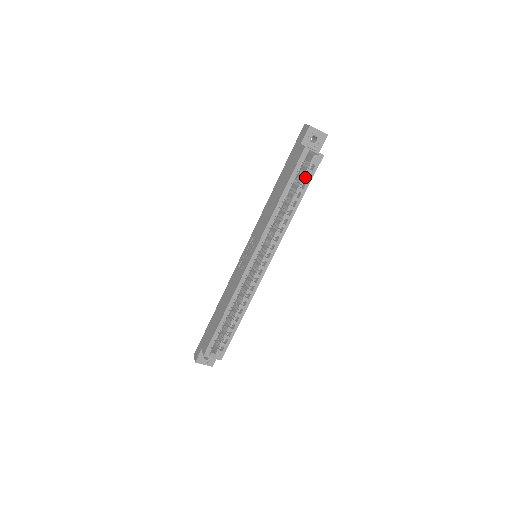
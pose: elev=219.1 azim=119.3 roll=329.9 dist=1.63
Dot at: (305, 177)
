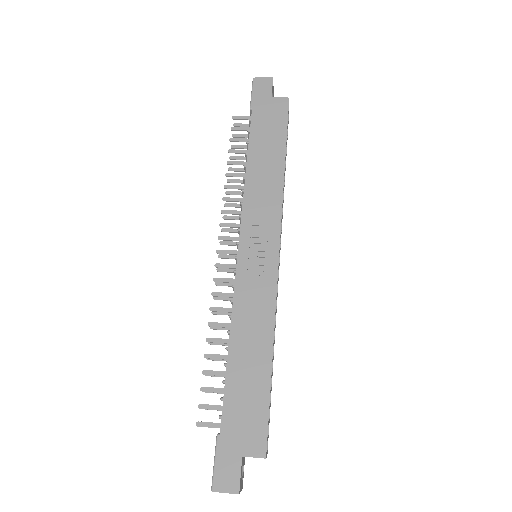
Dot at: occluded
